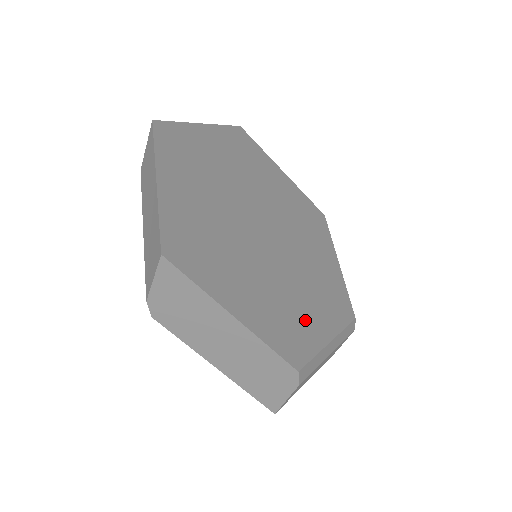
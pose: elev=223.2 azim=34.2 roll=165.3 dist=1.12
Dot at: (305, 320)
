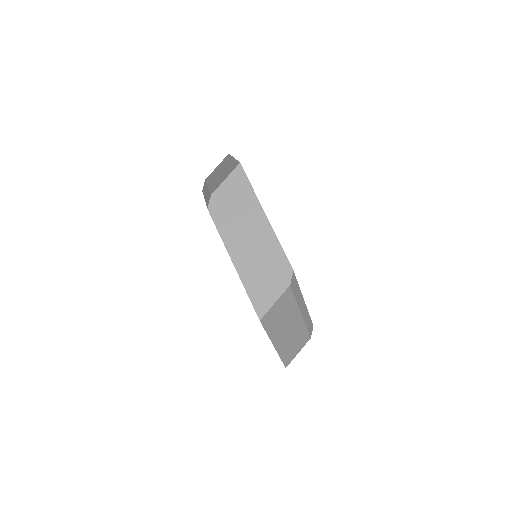
Dot at: occluded
